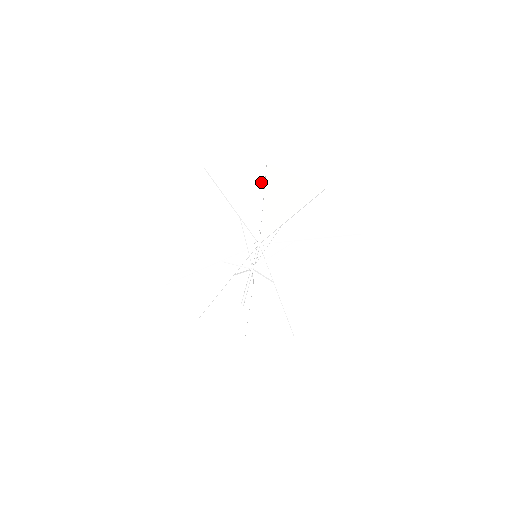
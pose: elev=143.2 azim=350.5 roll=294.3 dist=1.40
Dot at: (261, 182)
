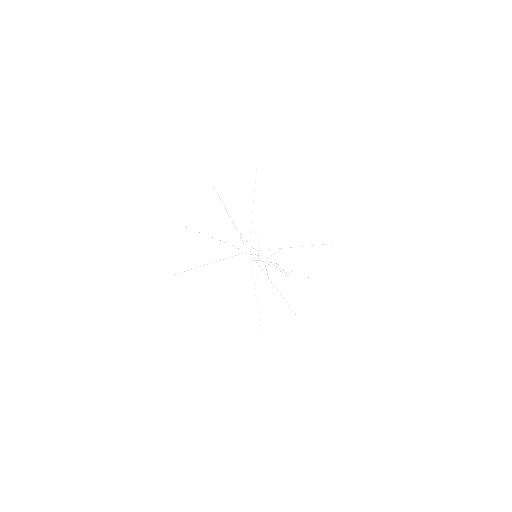
Dot at: (285, 191)
